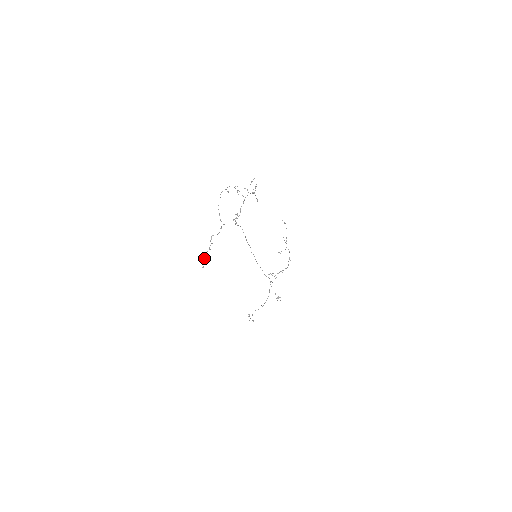
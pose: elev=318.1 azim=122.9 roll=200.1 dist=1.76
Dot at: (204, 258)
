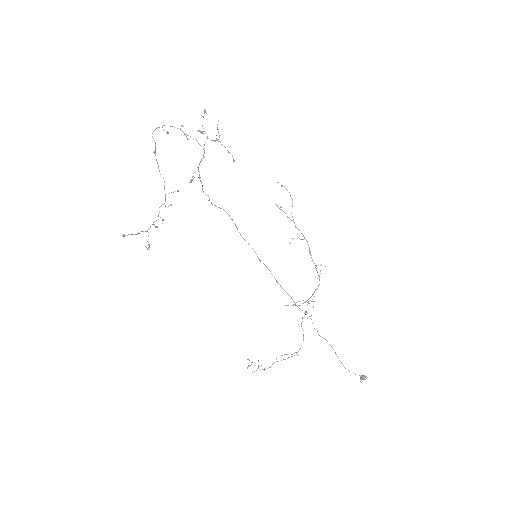
Dot at: (138, 232)
